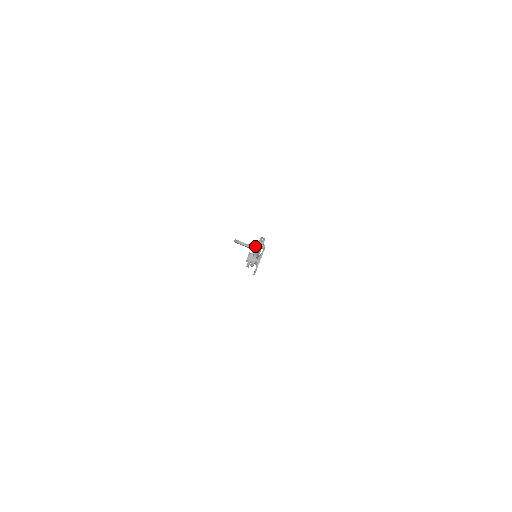
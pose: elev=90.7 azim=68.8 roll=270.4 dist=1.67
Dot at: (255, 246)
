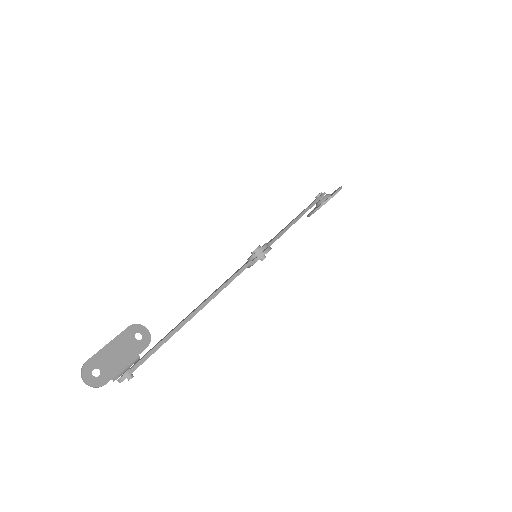
Dot at: (251, 252)
